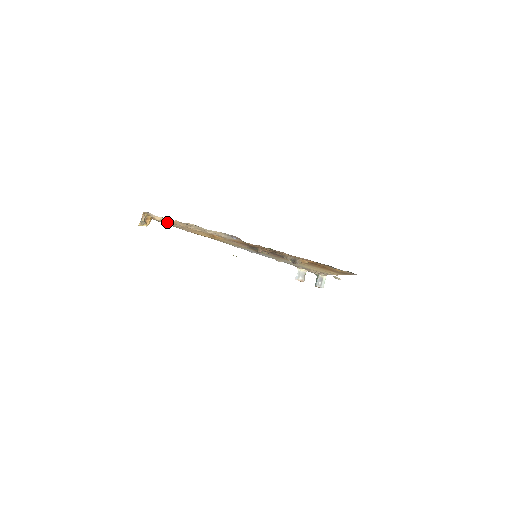
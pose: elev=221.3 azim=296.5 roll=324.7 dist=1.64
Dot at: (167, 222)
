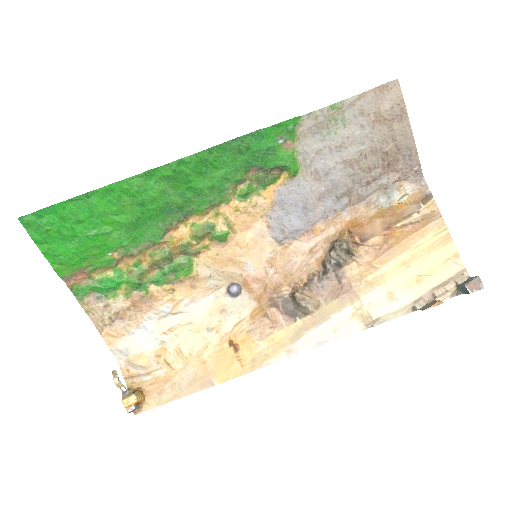
Dot at: (168, 386)
